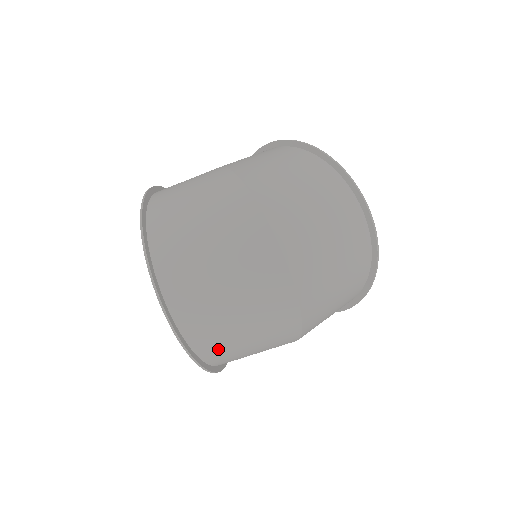
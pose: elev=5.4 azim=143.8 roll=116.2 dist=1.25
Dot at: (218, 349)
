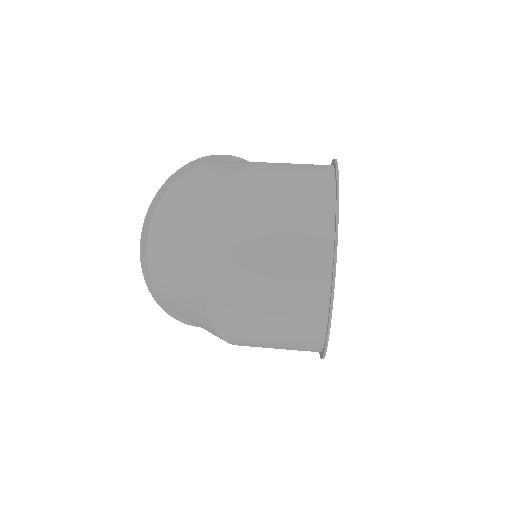
Dot at: (173, 306)
